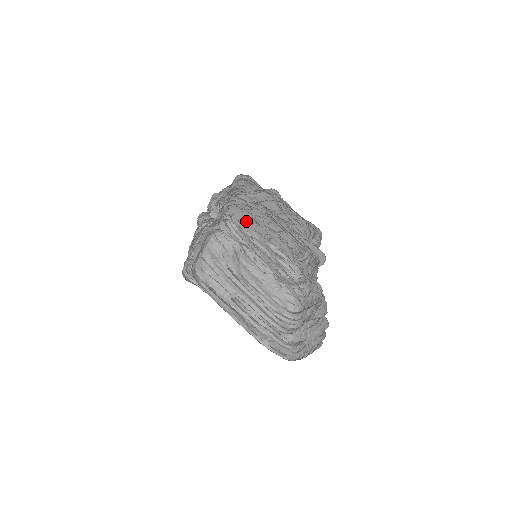
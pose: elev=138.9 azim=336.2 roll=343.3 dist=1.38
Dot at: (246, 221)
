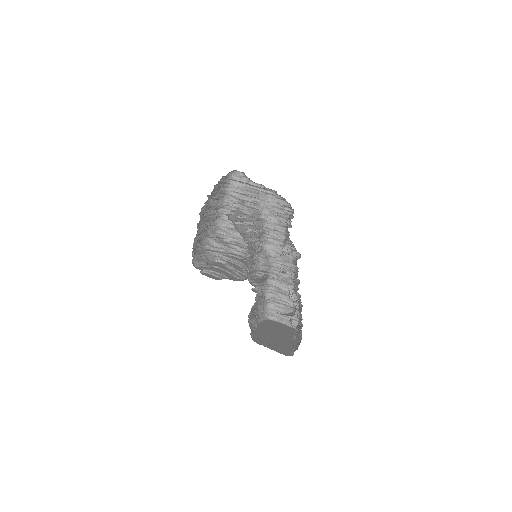
Dot at: occluded
